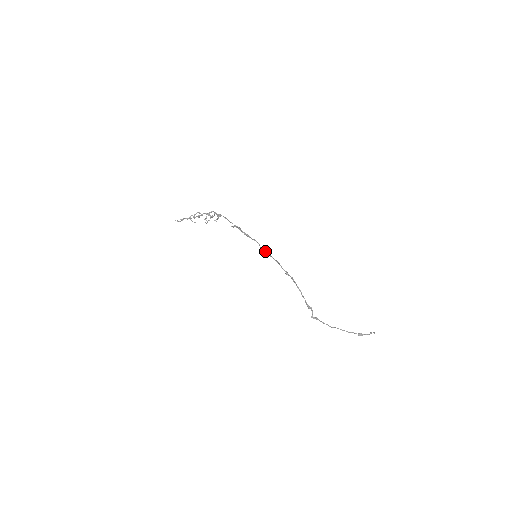
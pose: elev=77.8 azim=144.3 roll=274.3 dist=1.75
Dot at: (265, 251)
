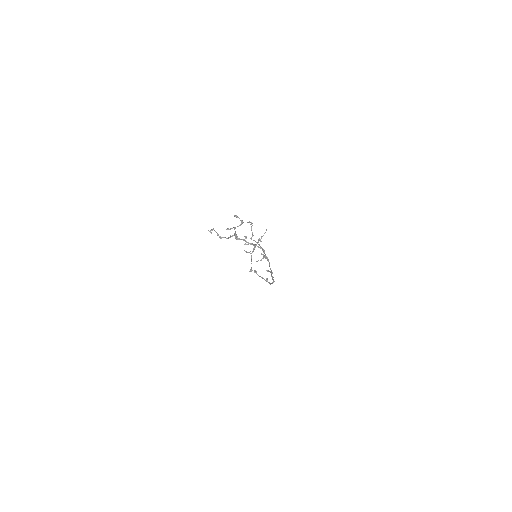
Dot at: (272, 283)
